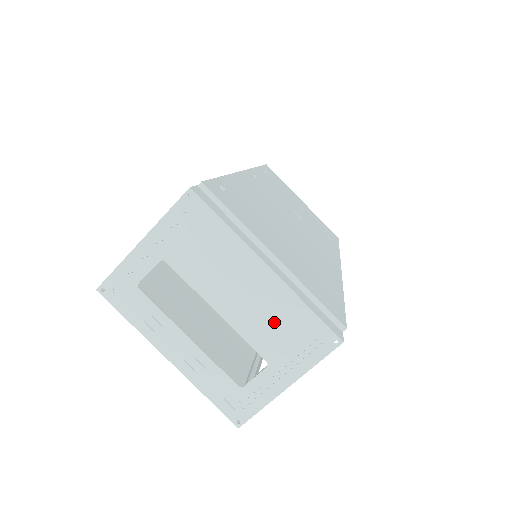
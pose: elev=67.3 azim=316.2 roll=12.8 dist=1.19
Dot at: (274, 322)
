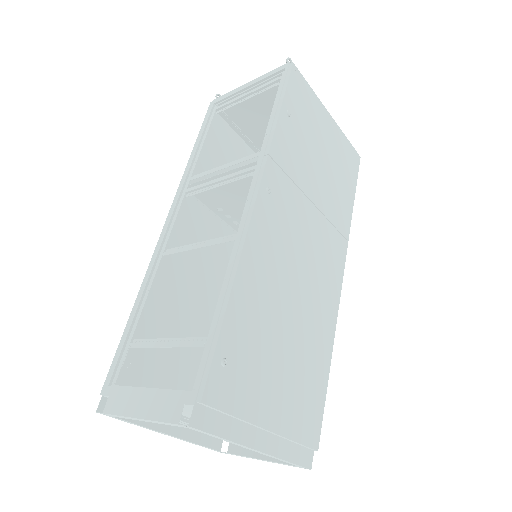
Dot at: occluded
